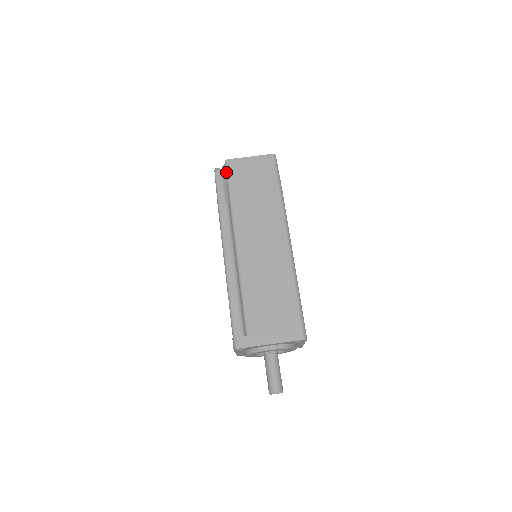
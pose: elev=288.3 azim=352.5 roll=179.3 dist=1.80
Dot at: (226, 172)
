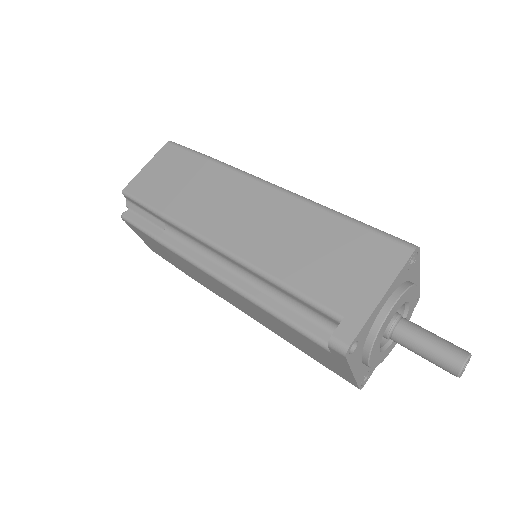
Dot at: (133, 200)
